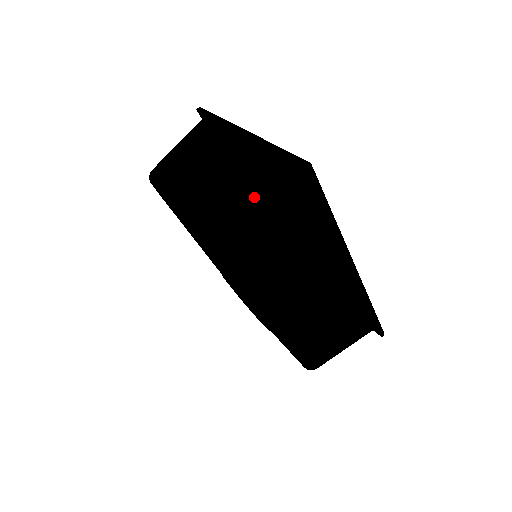
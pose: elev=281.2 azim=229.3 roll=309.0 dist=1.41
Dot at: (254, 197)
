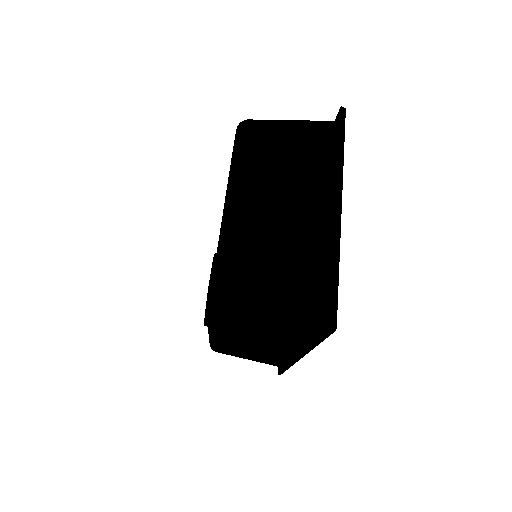
Dot at: (277, 292)
